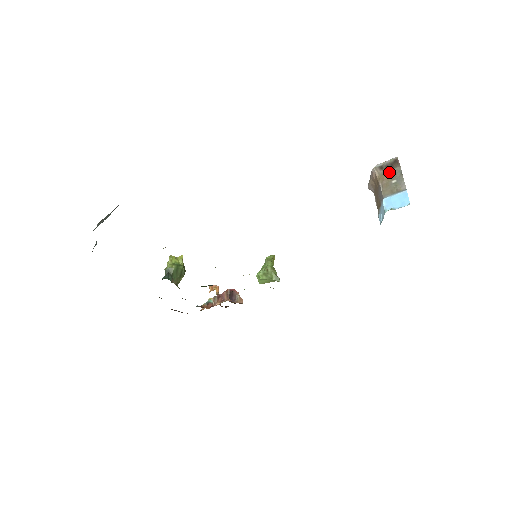
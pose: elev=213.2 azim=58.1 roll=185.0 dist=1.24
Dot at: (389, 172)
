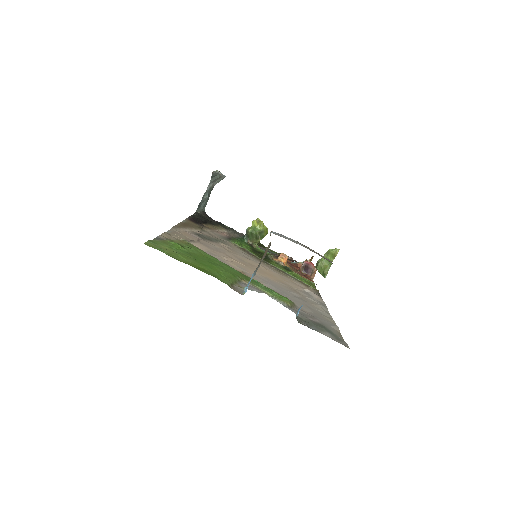
Dot at: (269, 246)
